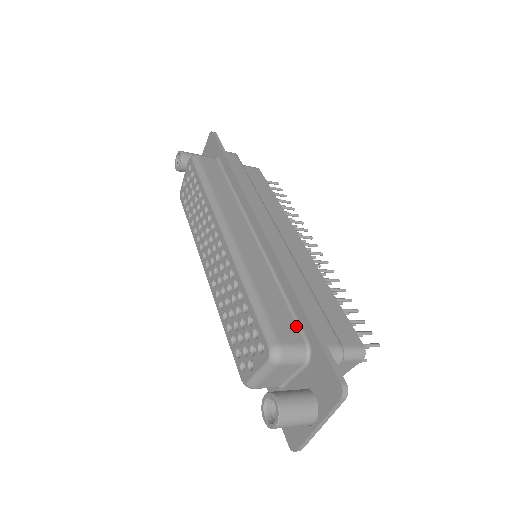
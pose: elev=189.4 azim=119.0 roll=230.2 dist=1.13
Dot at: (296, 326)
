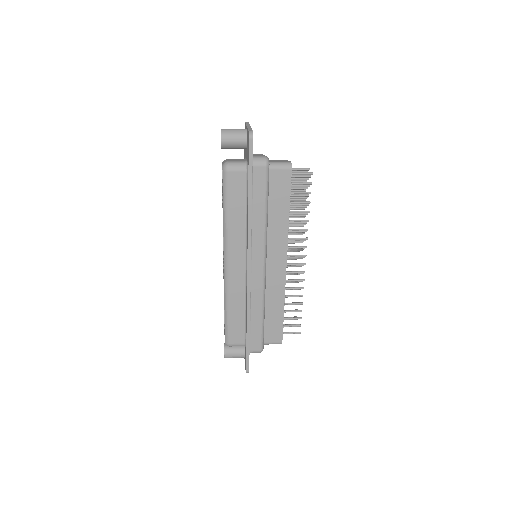
Dot at: (244, 335)
